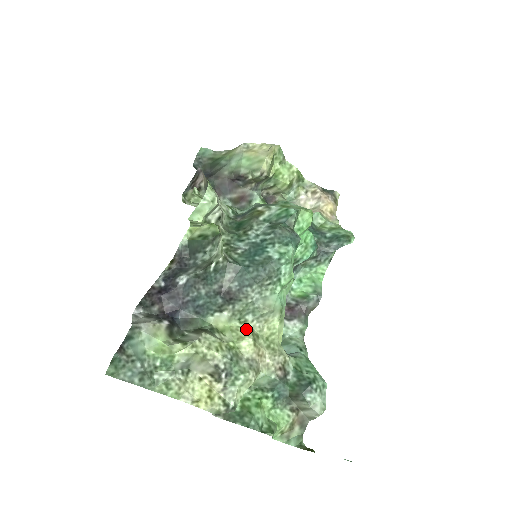
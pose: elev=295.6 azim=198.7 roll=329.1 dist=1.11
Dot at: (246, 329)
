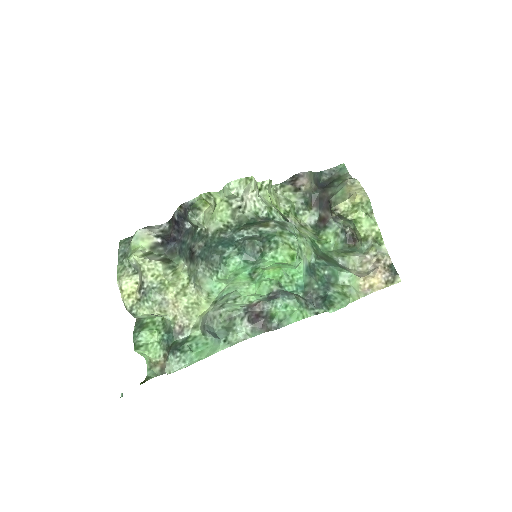
Dot at: (184, 284)
